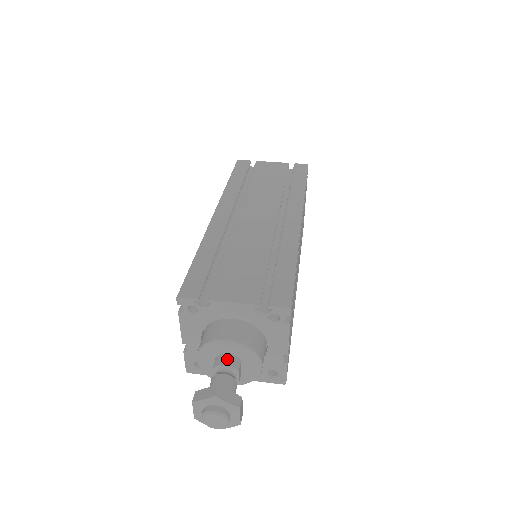
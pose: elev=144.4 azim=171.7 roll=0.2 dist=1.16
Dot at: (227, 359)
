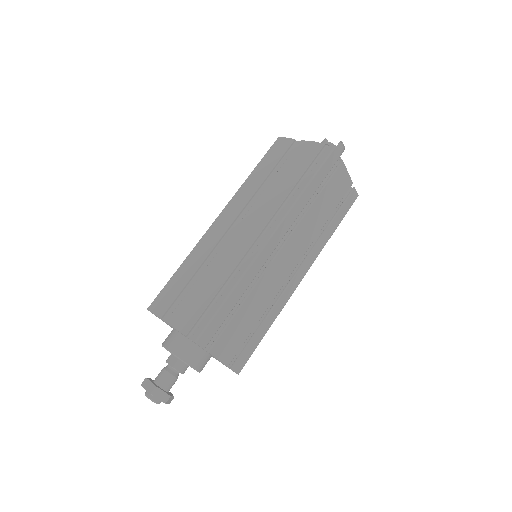
Dot at: (184, 369)
